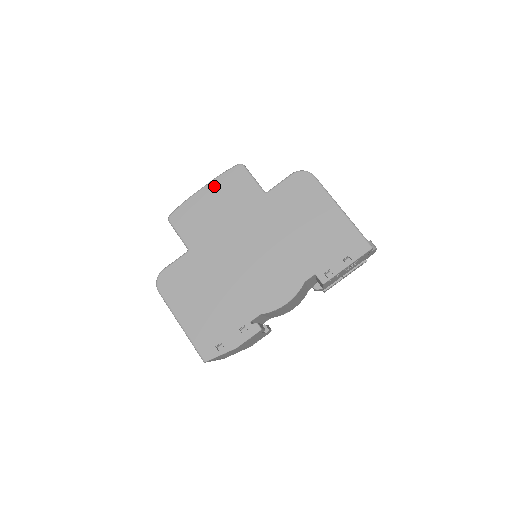
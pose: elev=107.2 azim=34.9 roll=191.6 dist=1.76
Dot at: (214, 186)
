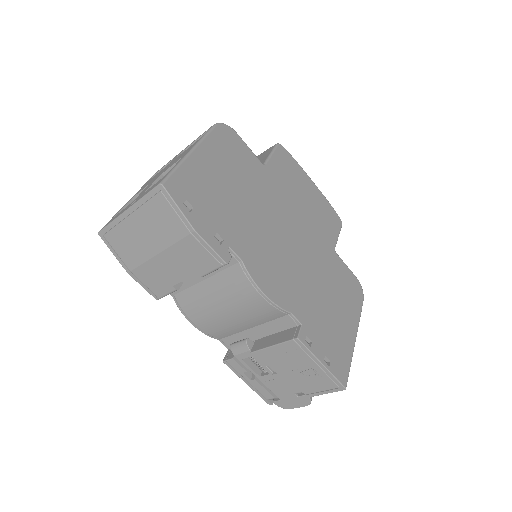
Dot at: (319, 194)
